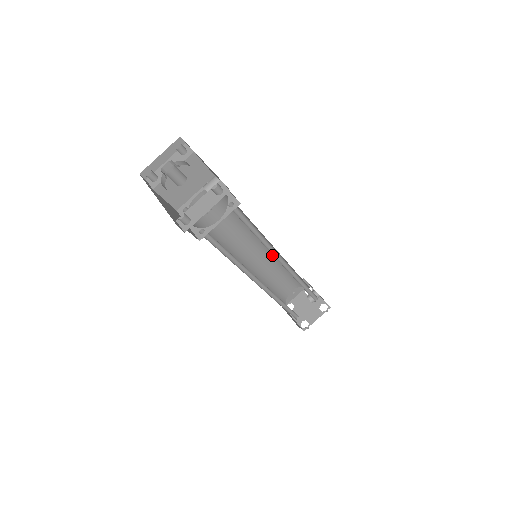
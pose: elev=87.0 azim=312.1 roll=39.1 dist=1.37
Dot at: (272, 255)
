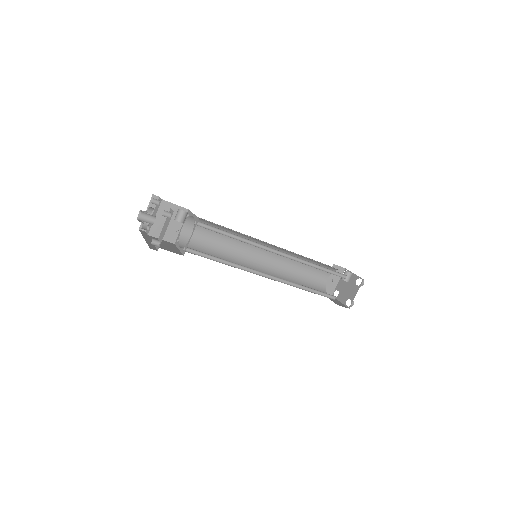
Dot at: occluded
